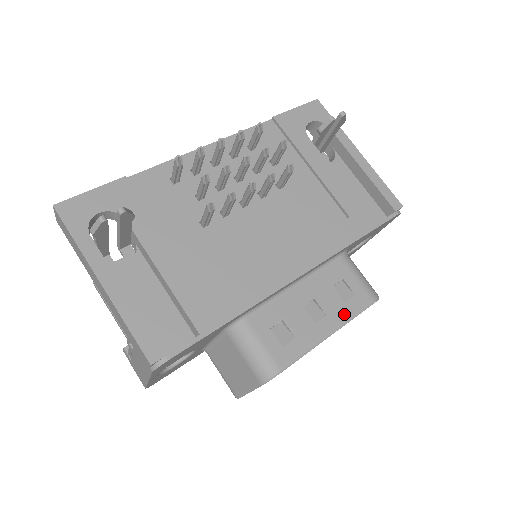
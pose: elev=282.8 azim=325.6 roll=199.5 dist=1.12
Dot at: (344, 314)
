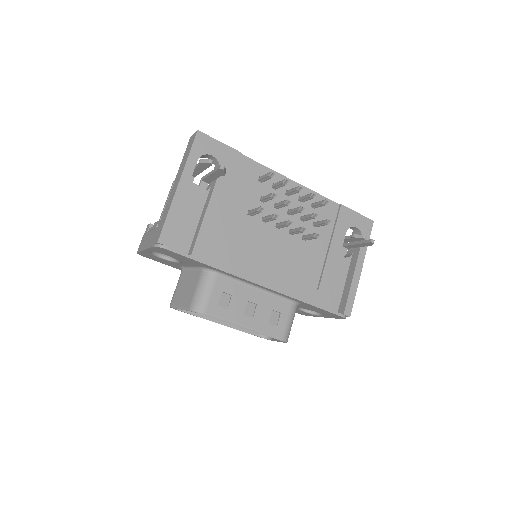
Dot at: (262, 327)
